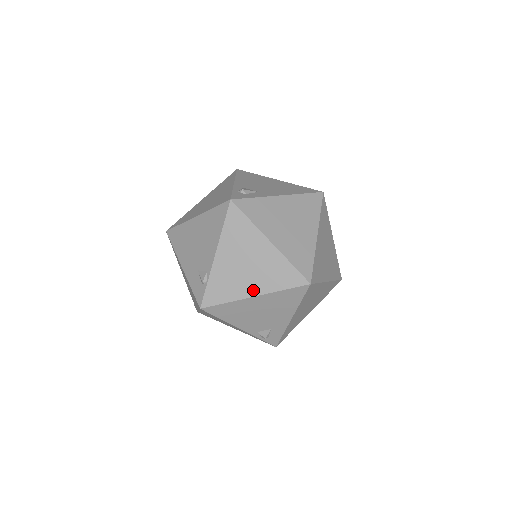
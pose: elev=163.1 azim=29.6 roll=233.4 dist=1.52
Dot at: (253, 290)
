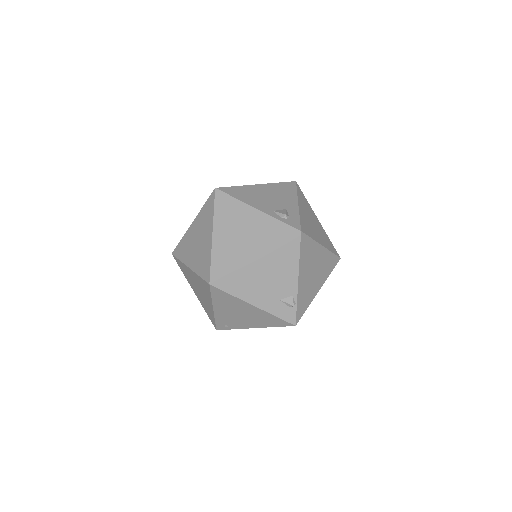
Dot at: (318, 287)
